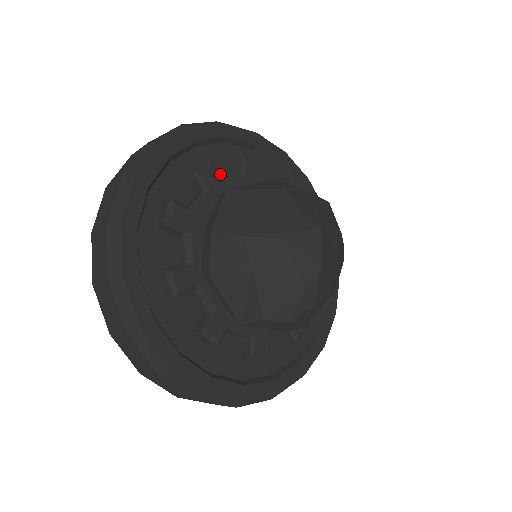
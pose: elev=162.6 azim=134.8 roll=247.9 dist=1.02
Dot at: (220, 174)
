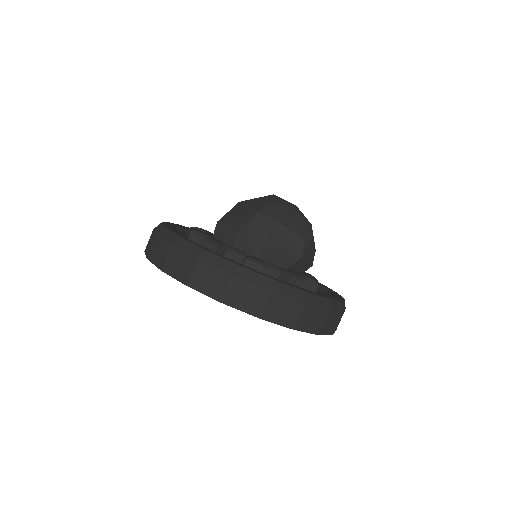
Dot at: occluded
